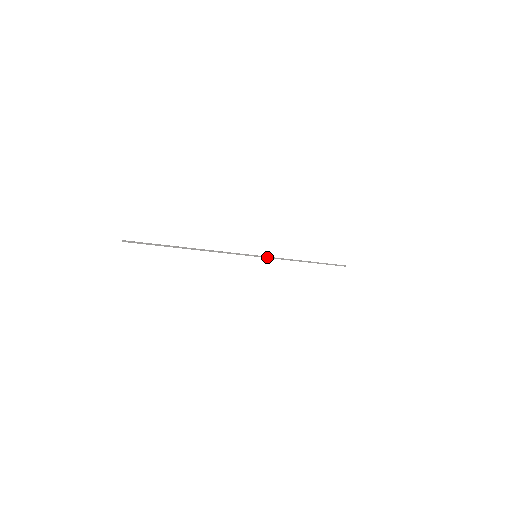
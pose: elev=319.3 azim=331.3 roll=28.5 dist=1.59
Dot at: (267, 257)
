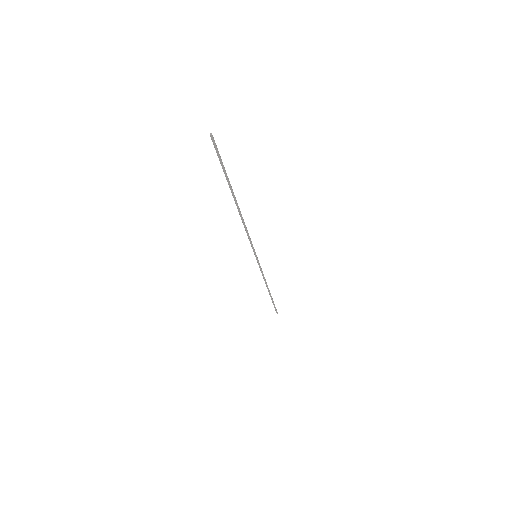
Dot at: (259, 263)
